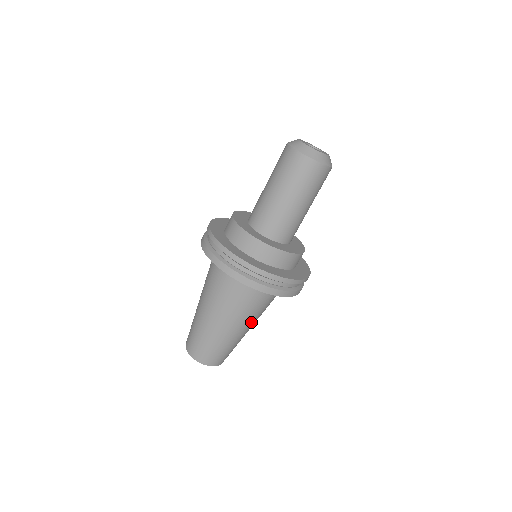
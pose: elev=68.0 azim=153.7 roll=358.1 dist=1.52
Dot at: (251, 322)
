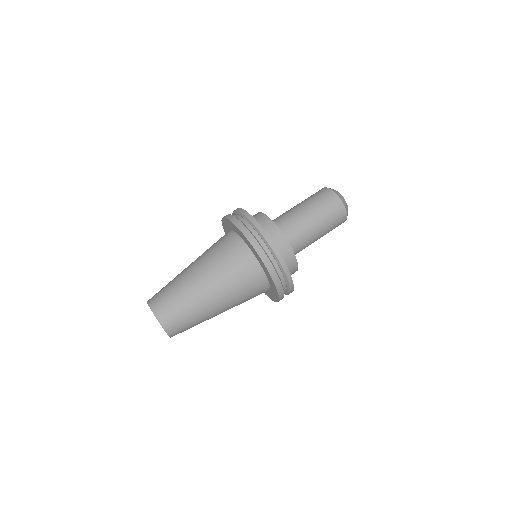
Dot at: (228, 309)
